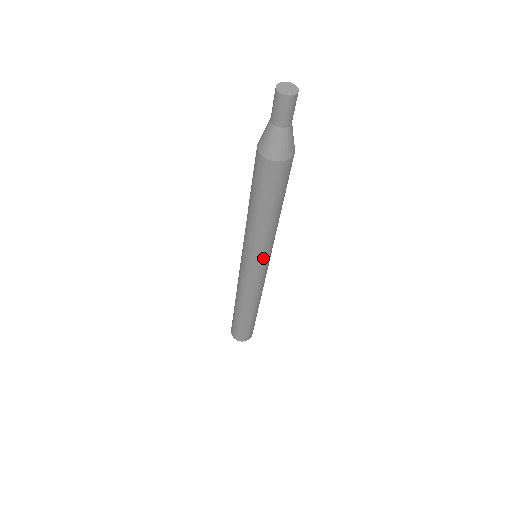
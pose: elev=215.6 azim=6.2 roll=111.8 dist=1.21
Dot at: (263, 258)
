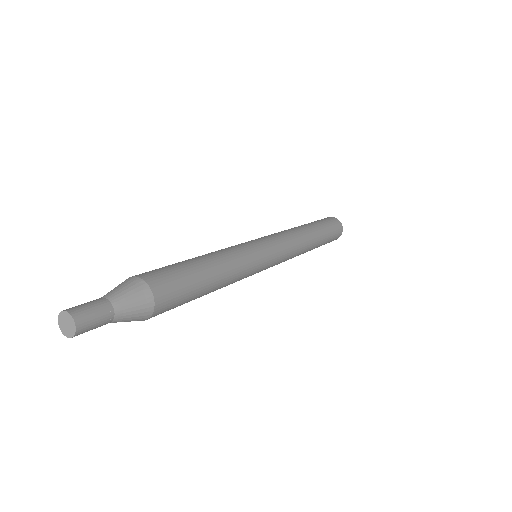
Dot at: occluded
